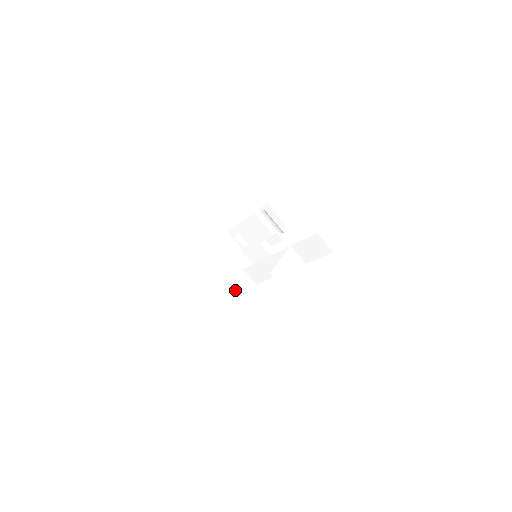
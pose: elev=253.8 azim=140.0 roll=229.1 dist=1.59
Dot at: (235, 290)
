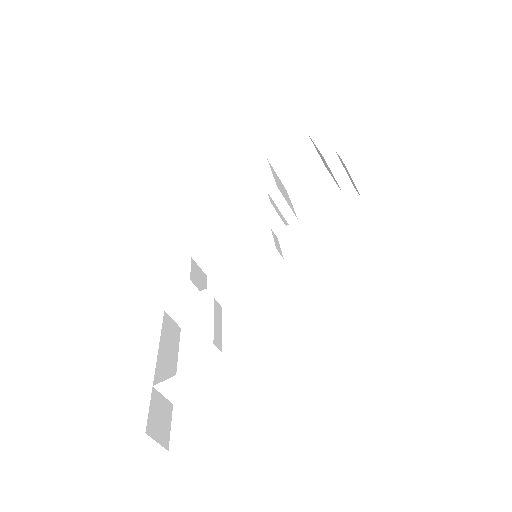
Dot at: (185, 308)
